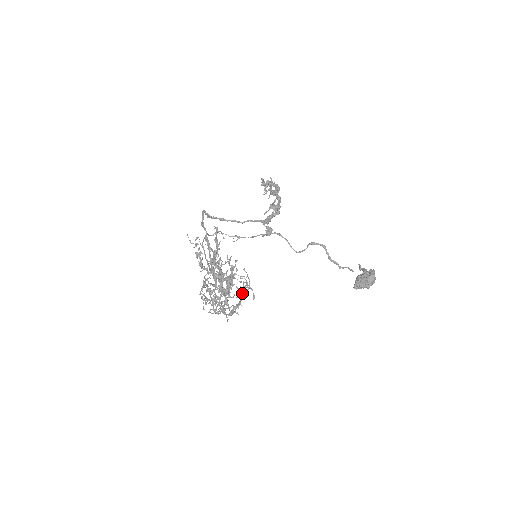
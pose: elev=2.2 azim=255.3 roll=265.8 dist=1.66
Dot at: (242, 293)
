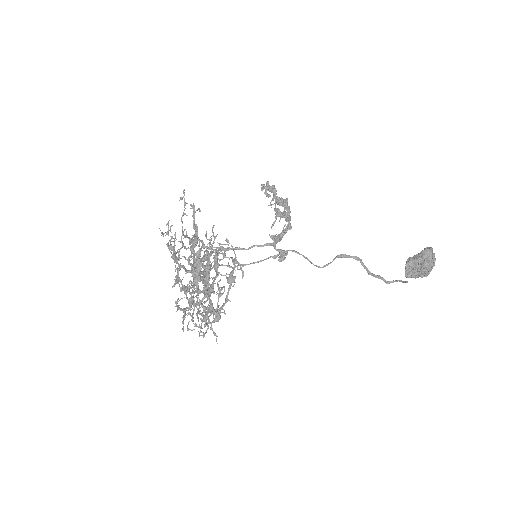
Dot at: (229, 279)
